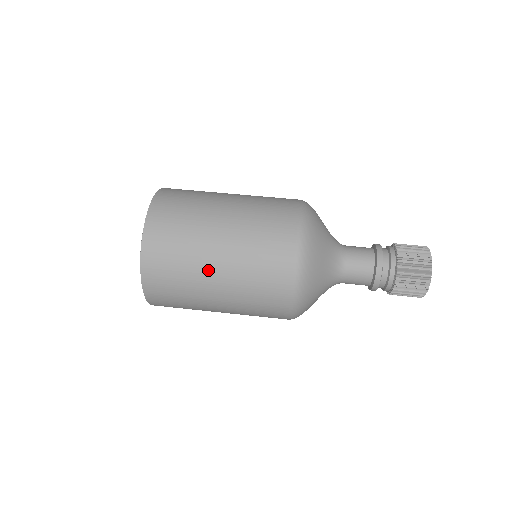
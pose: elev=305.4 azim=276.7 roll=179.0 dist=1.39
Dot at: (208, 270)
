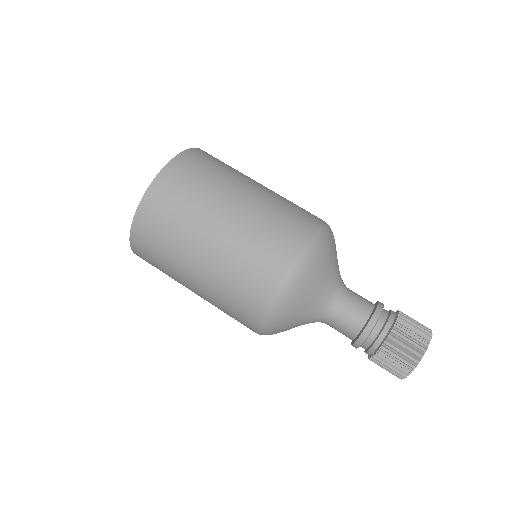
Dot at: (210, 220)
